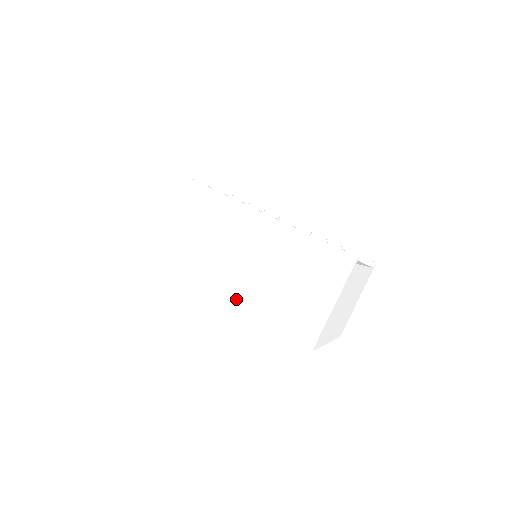
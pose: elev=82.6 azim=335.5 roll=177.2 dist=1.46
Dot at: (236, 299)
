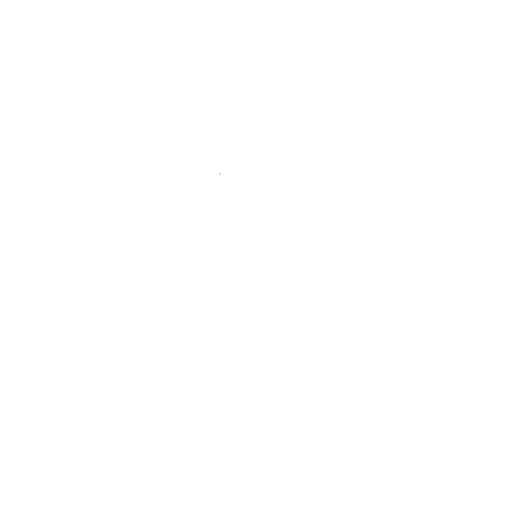
Dot at: (238, 288)
